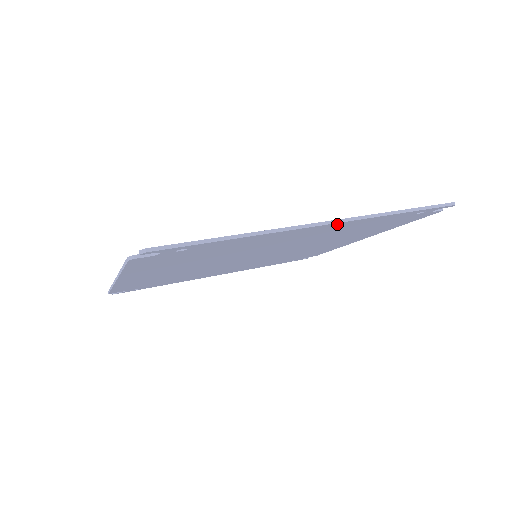
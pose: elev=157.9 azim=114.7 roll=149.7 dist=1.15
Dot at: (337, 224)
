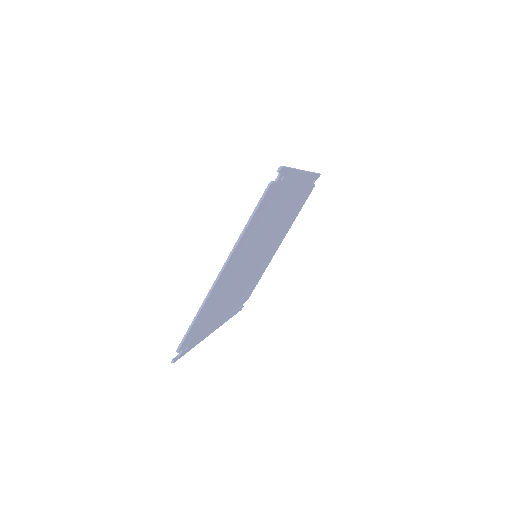
Dot at: (305, 176)
